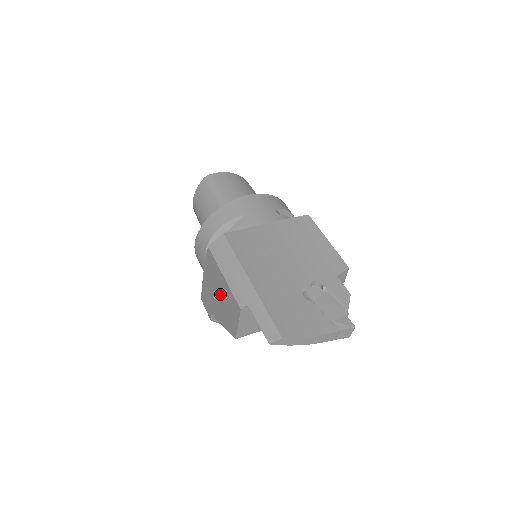
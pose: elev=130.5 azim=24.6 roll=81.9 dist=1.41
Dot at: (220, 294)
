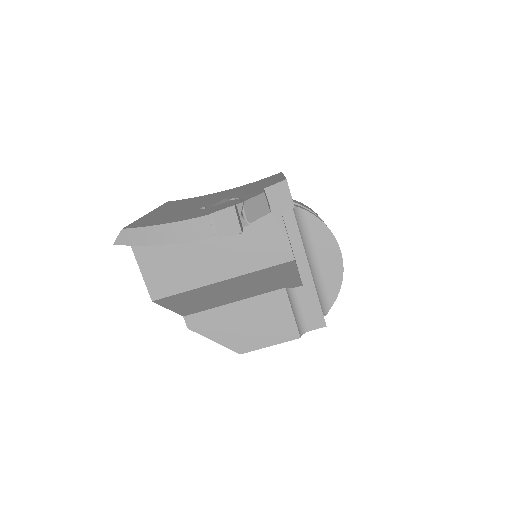
Dot at: occluded
